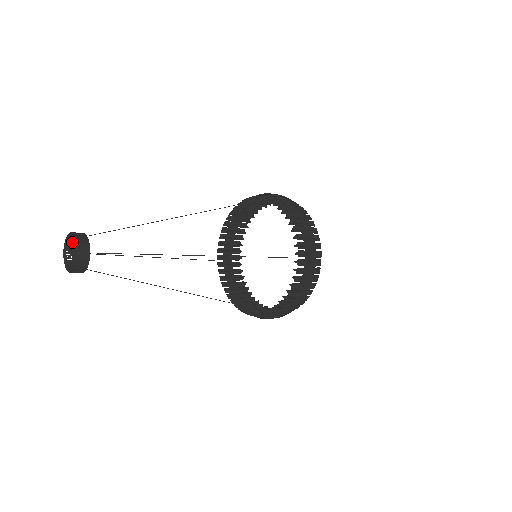
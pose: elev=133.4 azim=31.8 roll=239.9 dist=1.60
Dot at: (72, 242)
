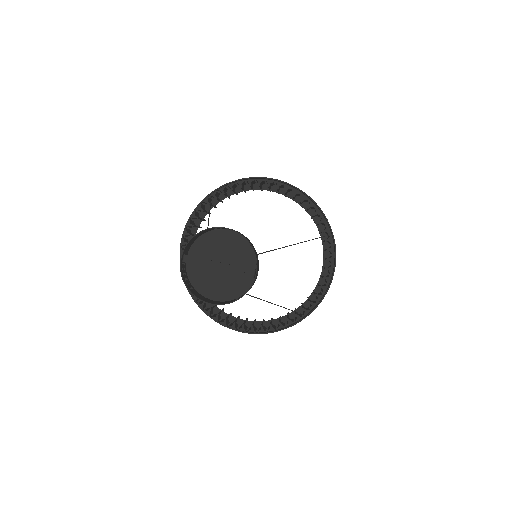
Dot at: (187, 254)
